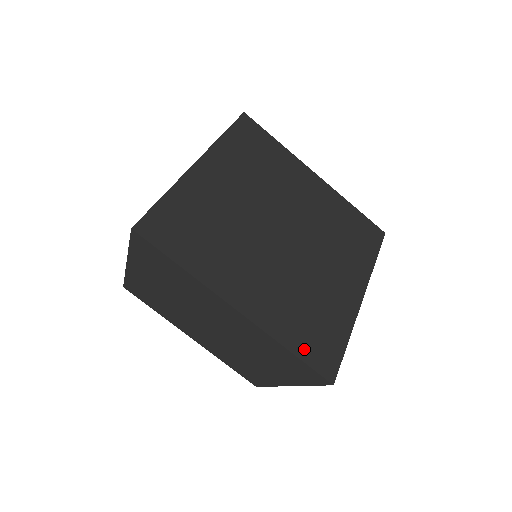
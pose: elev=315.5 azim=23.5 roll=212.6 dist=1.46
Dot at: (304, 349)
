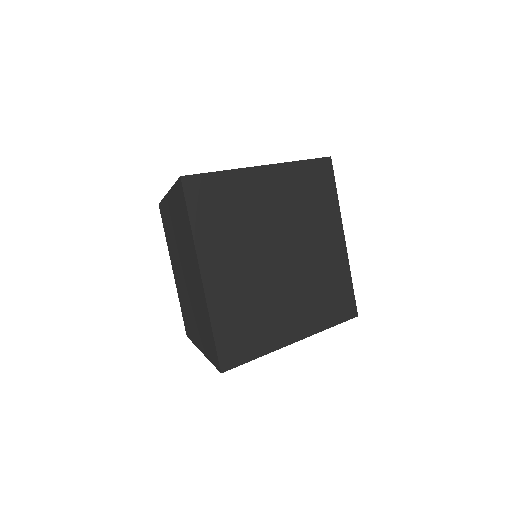
Dot at: (223, 336)
